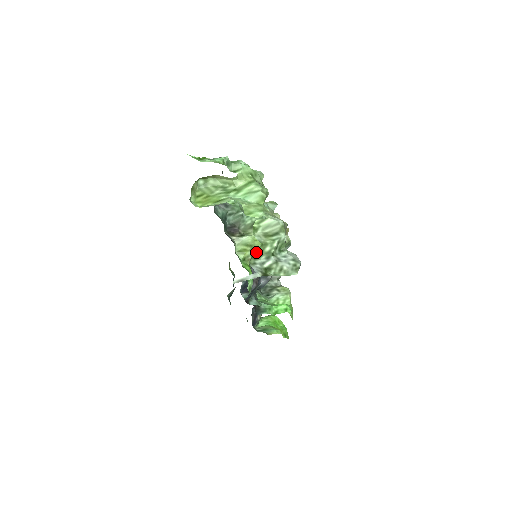
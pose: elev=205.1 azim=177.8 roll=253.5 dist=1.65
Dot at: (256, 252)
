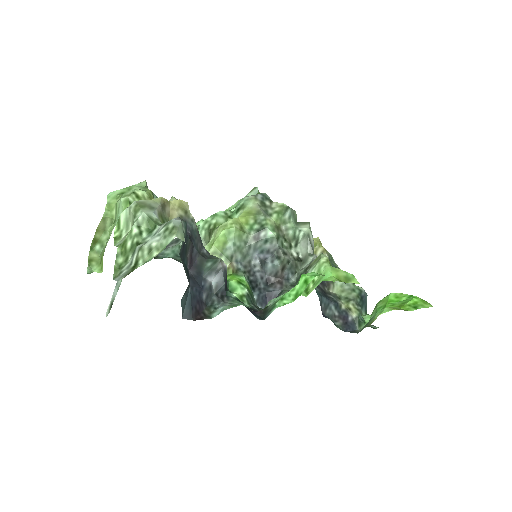
Dot at: (120, 260)
